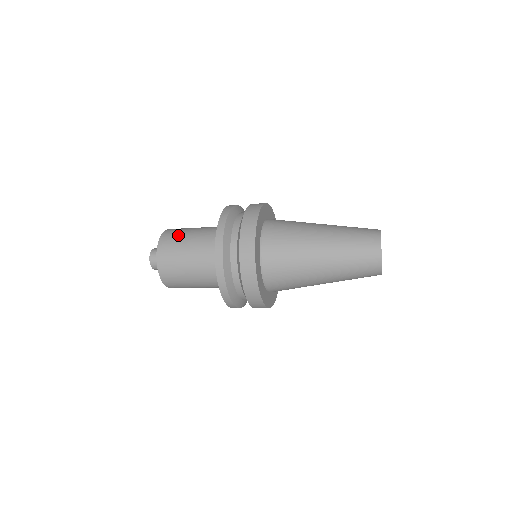
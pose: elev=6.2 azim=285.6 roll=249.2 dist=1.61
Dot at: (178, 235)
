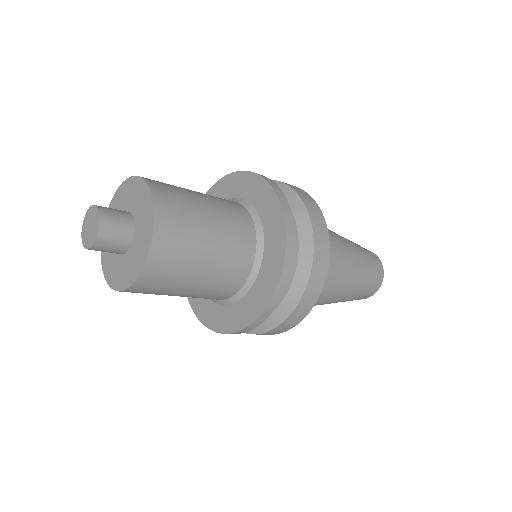
Dot at: (188, 231)
